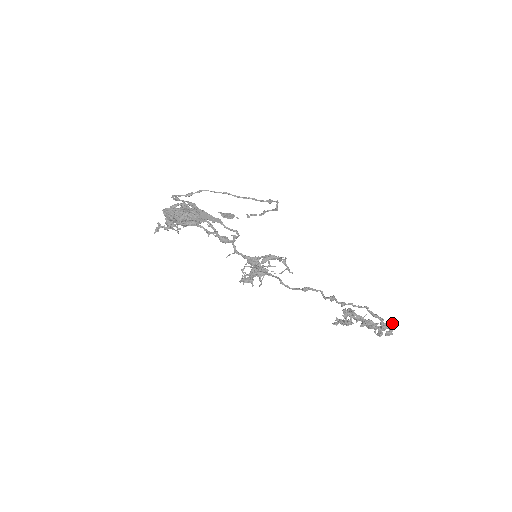
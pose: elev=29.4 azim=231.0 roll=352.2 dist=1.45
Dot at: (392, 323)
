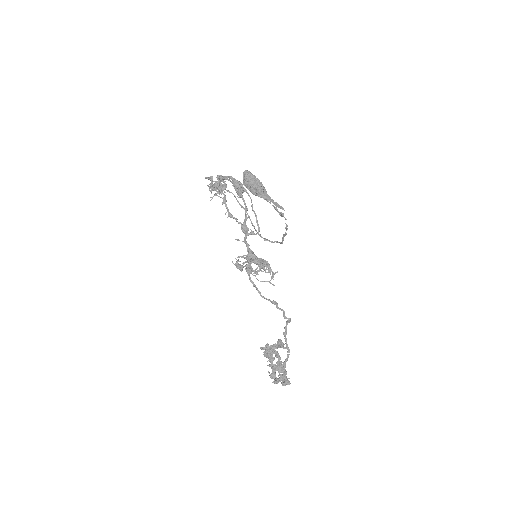
Dot at: (289, 378)
